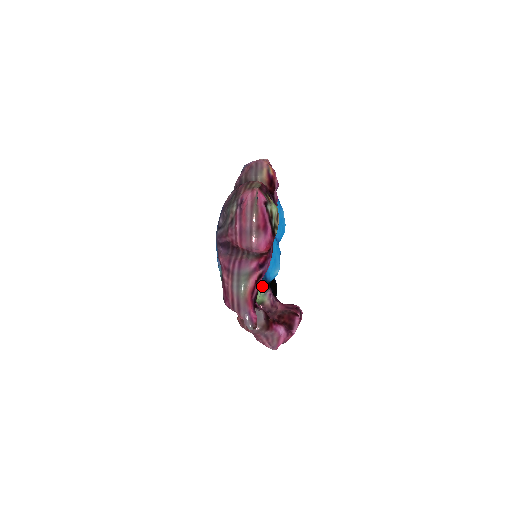
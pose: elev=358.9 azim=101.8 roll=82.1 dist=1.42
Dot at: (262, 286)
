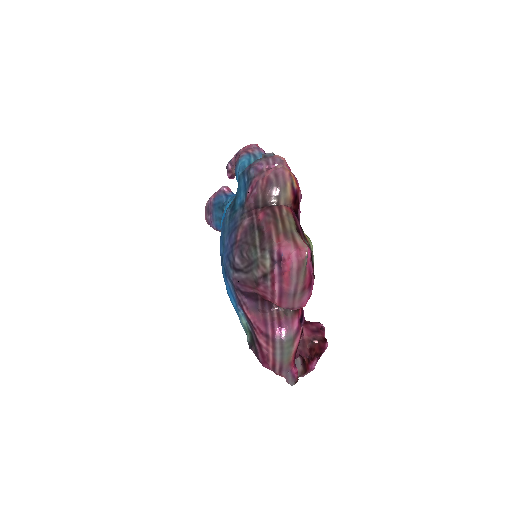
Dot at: occluded
